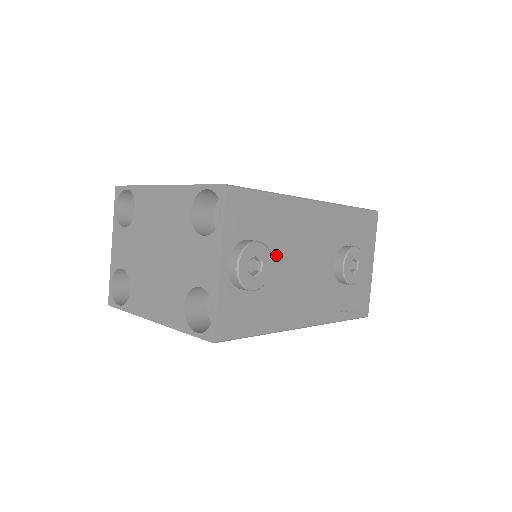
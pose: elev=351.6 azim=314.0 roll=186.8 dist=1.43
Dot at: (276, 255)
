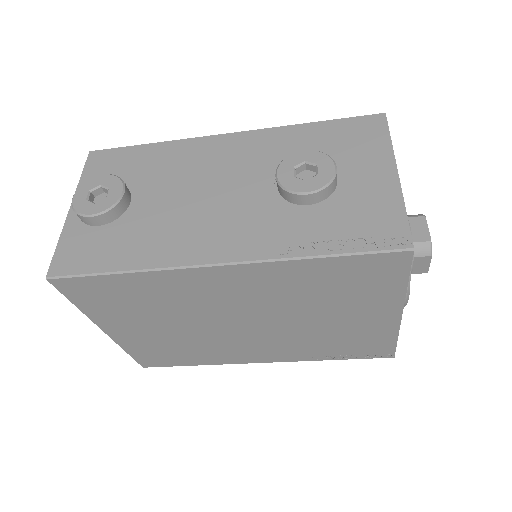
Dot at: (153, 191)
